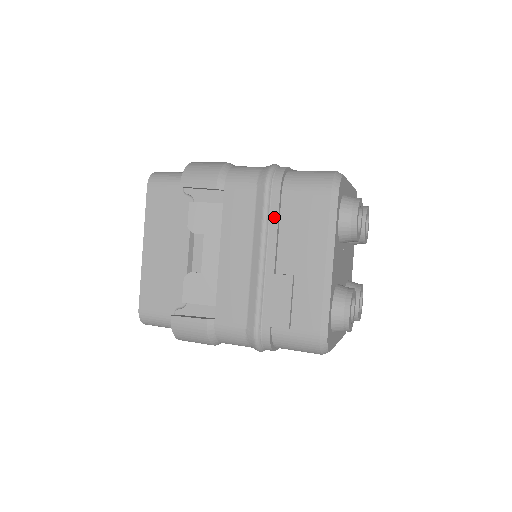
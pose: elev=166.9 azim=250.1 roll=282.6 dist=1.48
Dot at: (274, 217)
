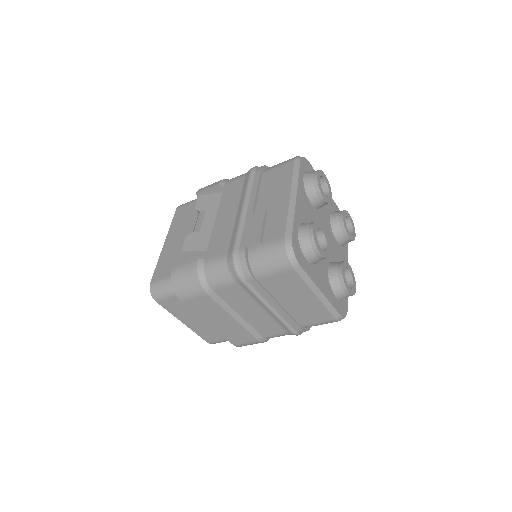
Dot at: (255, 184)
